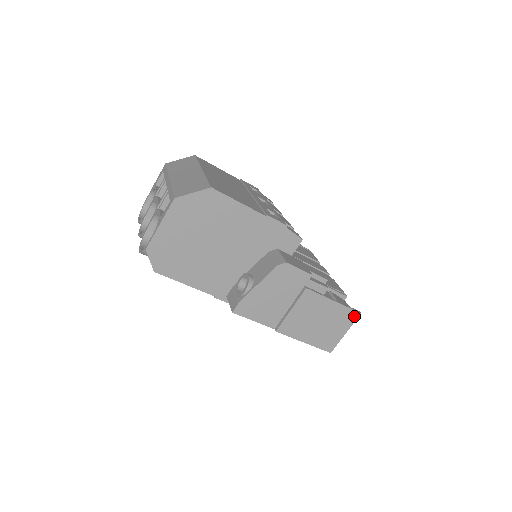
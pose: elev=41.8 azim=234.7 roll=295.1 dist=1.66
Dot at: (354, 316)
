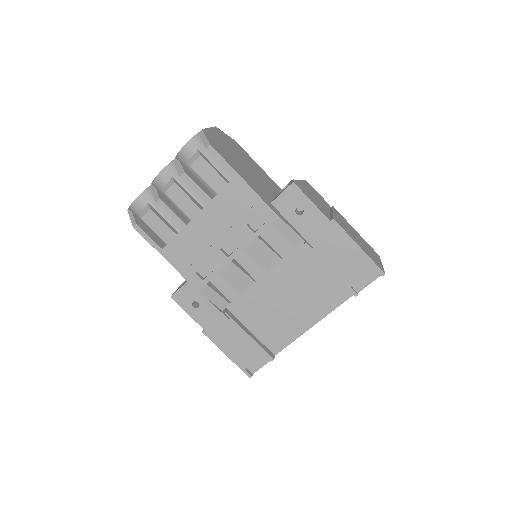
Dot at: (376, 254)
